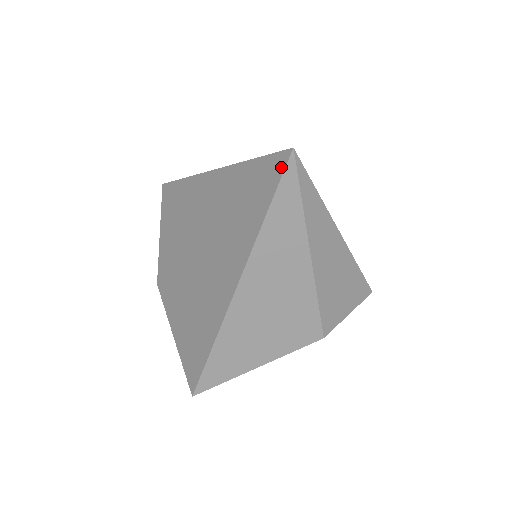
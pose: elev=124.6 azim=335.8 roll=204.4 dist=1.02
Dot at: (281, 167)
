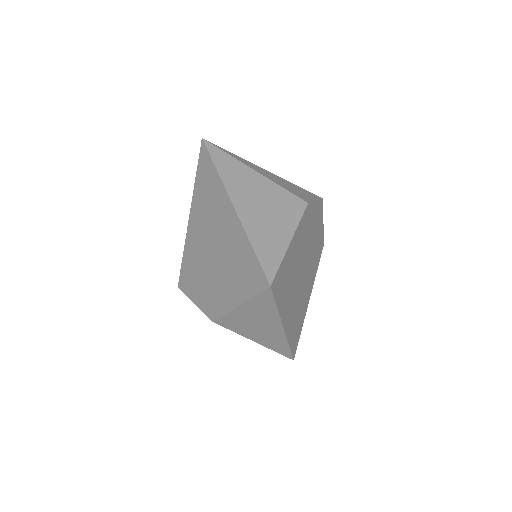
Dot at: (204, 148)
